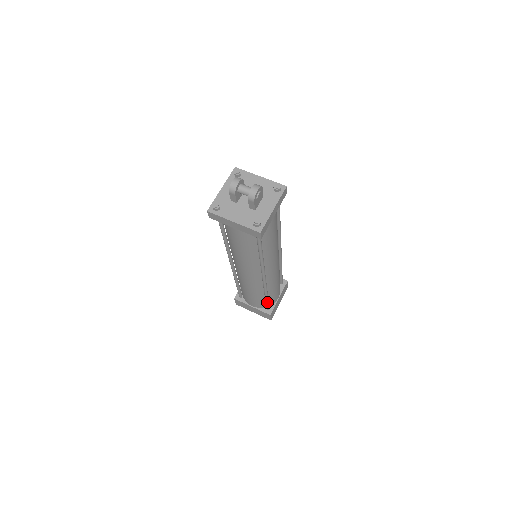
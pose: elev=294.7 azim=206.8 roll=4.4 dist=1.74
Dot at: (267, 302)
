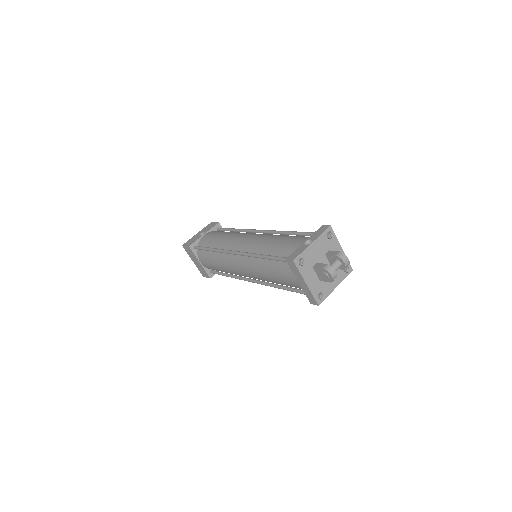
Dot at: occluded
